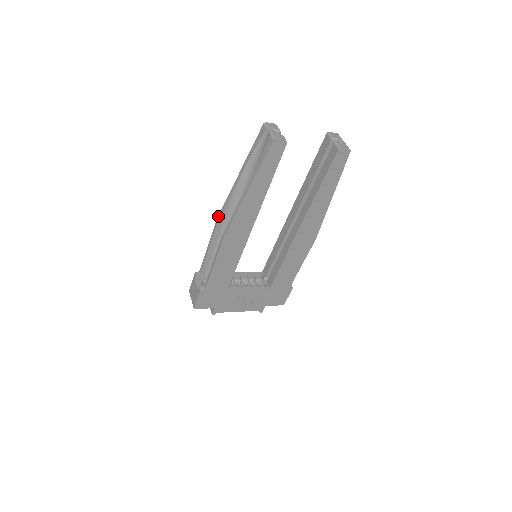
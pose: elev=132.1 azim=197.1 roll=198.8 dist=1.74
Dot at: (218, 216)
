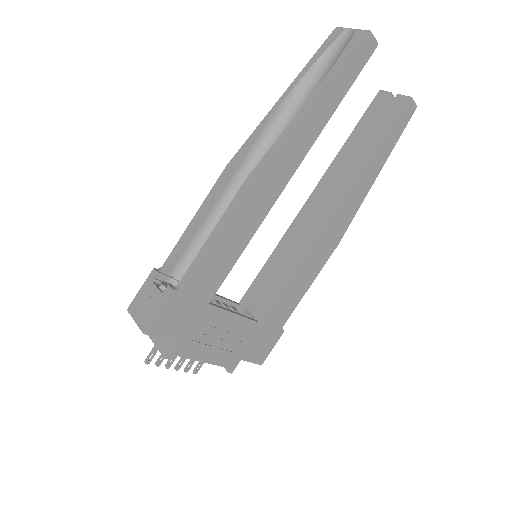
Dot at: (230, 160)
